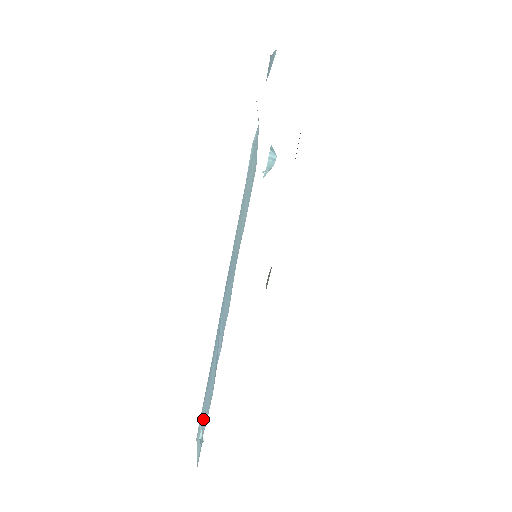
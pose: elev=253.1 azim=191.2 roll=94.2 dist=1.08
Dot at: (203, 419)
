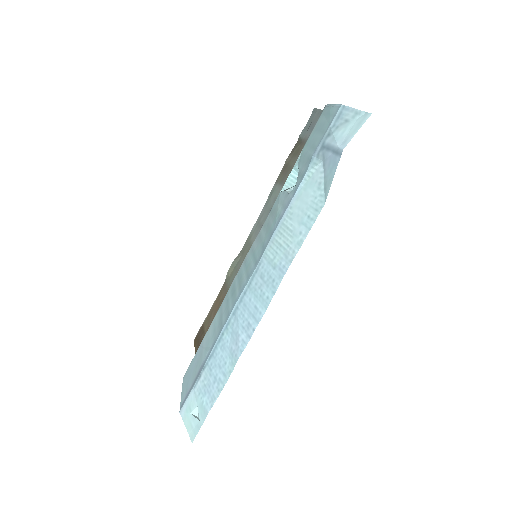
Dot at: (203, 398)
